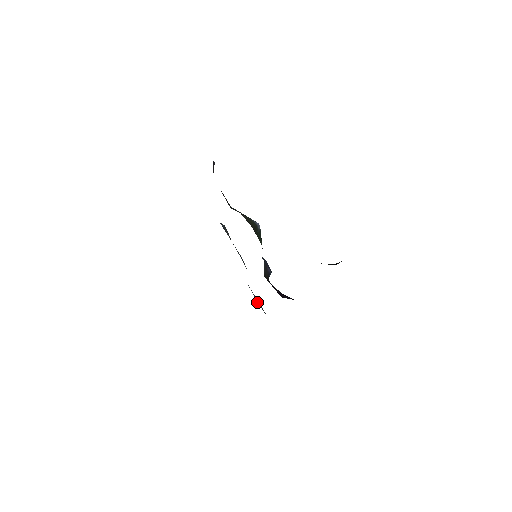
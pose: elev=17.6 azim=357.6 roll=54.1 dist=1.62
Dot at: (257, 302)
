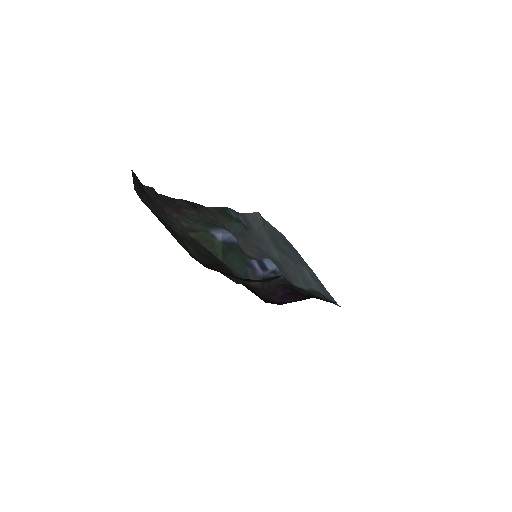
Dot at: (312, 286)
